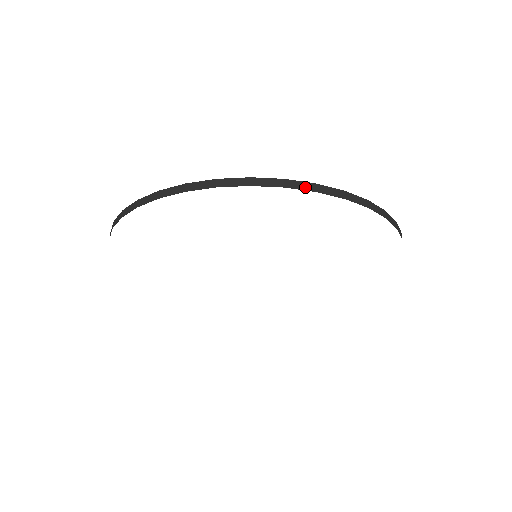
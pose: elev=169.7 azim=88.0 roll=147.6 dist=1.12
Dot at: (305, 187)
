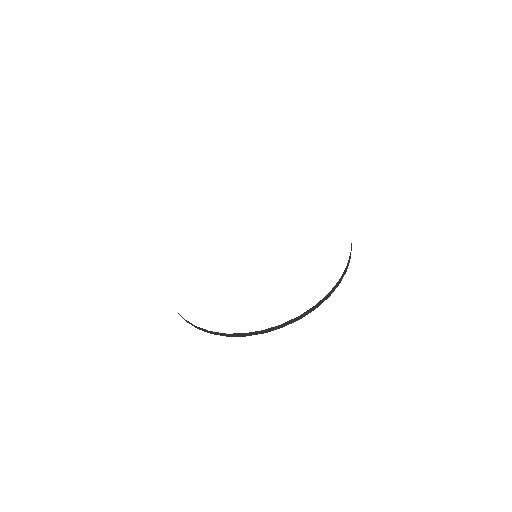
Dot at: (344, 274)
